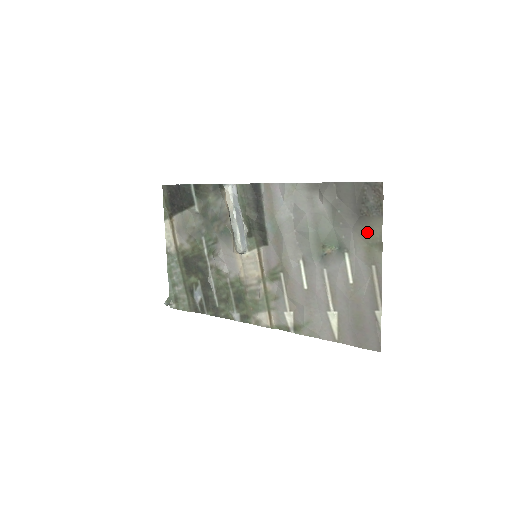
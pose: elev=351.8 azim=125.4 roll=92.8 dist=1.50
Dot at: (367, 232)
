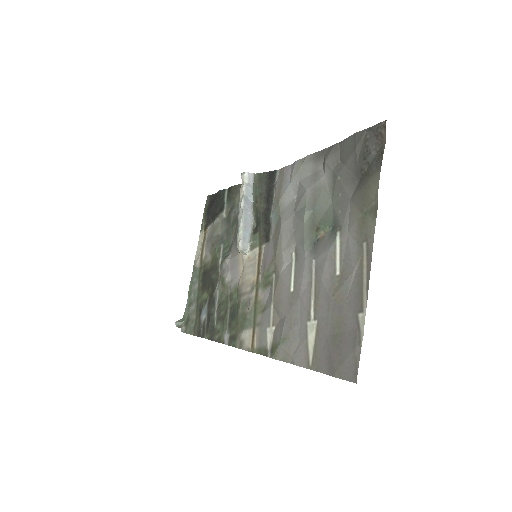
Dot at: (363, 196)
